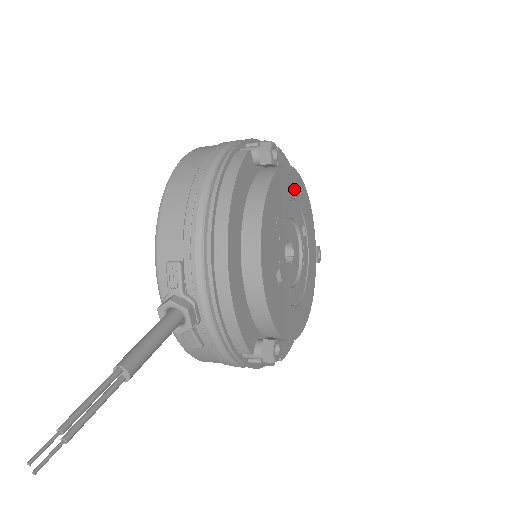
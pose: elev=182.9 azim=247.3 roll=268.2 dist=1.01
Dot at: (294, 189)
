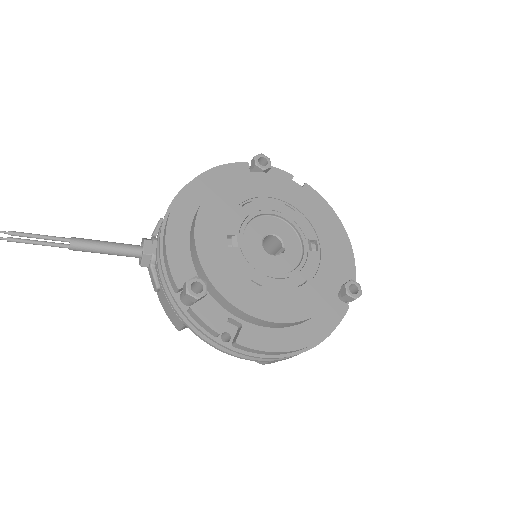
Dot at: (299, 202)
